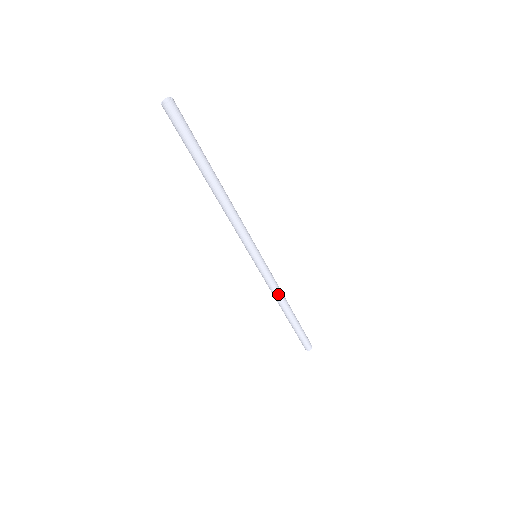
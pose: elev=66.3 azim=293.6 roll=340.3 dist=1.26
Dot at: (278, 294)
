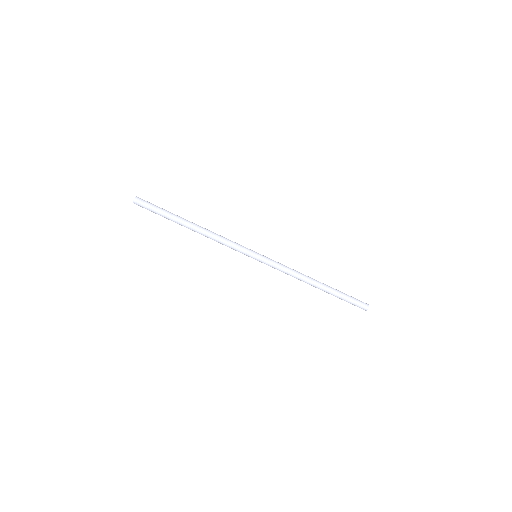
Dot at: (294, 275)
